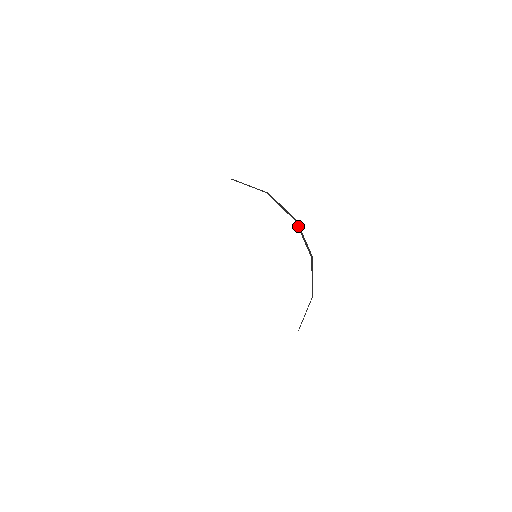
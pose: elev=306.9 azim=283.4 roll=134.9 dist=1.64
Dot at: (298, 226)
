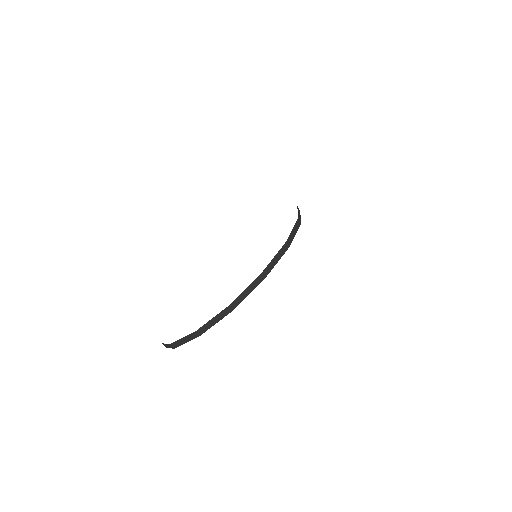
Dot at: (290, 241)
